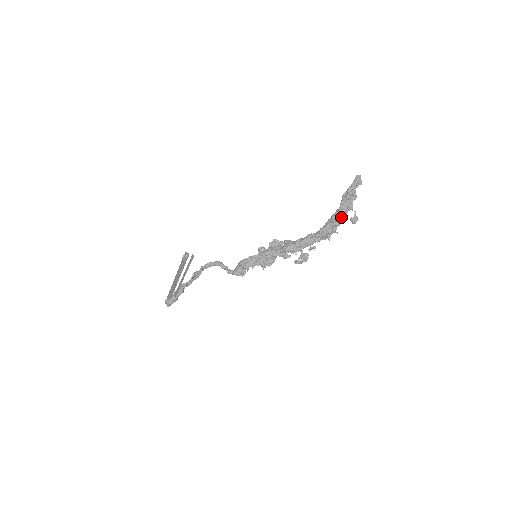
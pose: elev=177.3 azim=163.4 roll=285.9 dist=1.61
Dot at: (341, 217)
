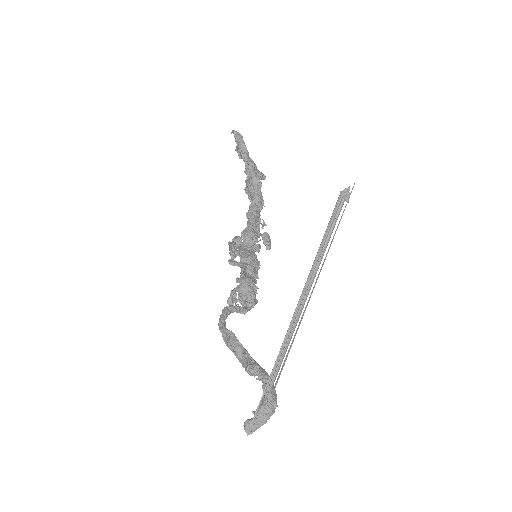
Dot at: (257, 175)
